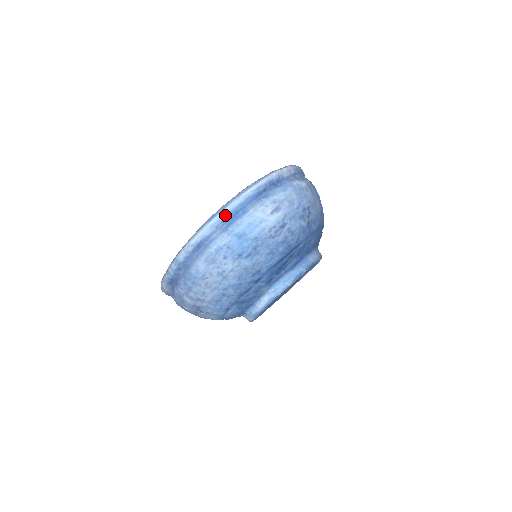
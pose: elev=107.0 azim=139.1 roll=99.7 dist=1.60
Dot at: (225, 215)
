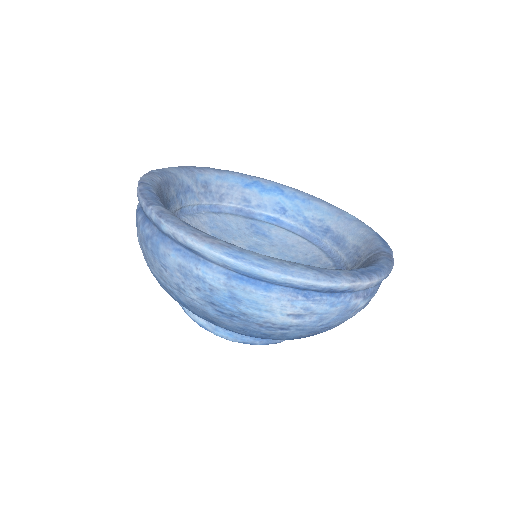
Dot at: (246, 270)
